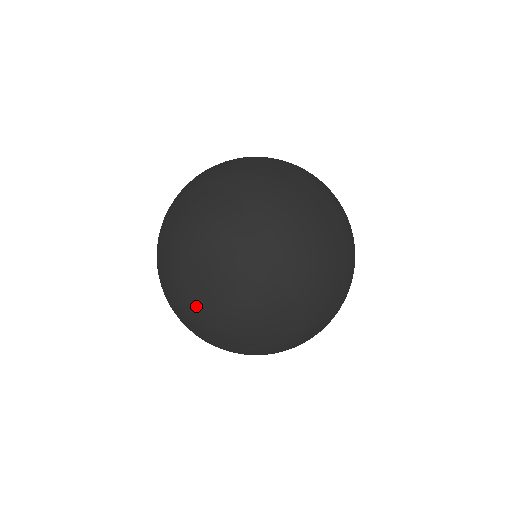
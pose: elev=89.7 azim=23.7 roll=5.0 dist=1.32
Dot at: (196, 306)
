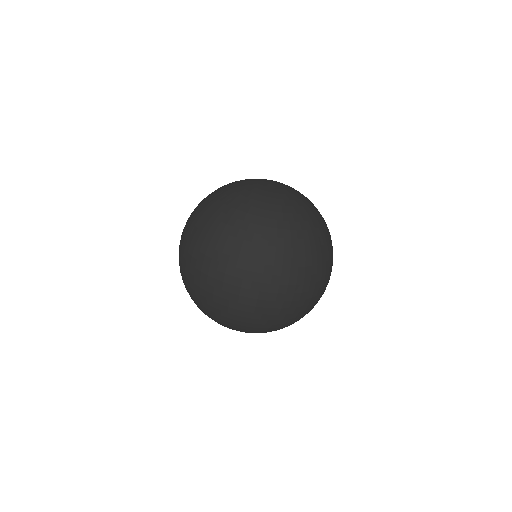
Dot at: (277, 214)
